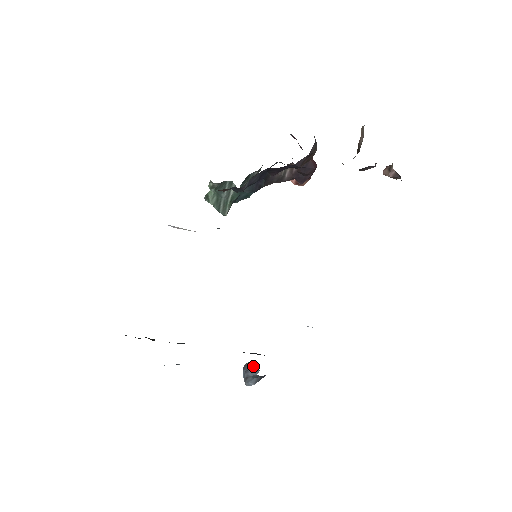
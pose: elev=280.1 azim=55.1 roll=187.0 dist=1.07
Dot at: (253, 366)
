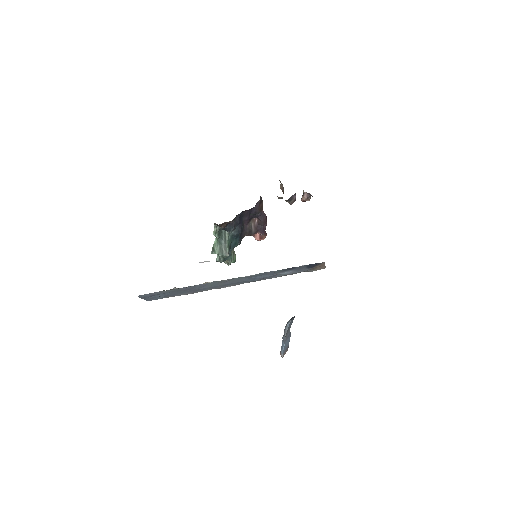
Dot at: occluded
